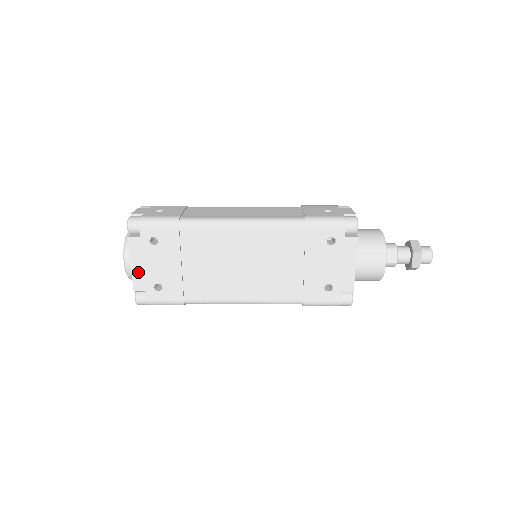
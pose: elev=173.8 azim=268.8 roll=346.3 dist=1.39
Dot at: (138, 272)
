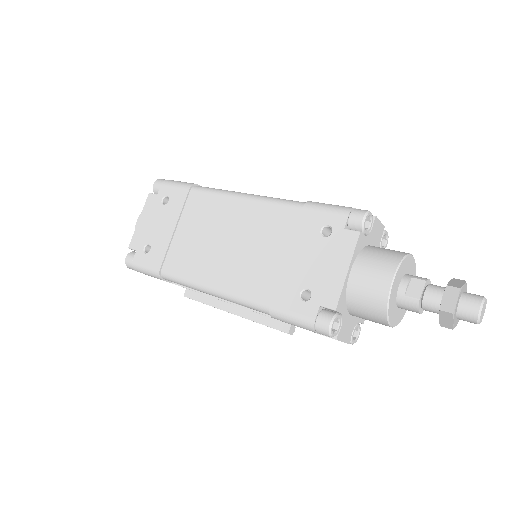
Dot at: (140, 229)
